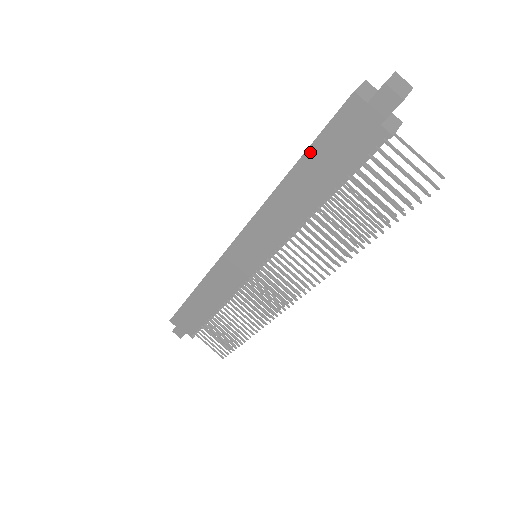
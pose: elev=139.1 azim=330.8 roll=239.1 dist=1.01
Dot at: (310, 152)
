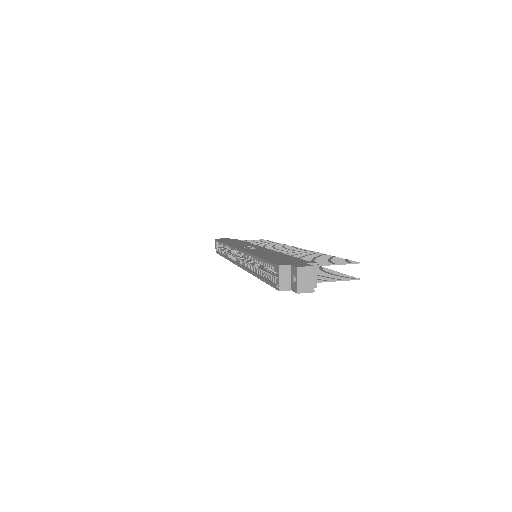
Dot at: occluded
